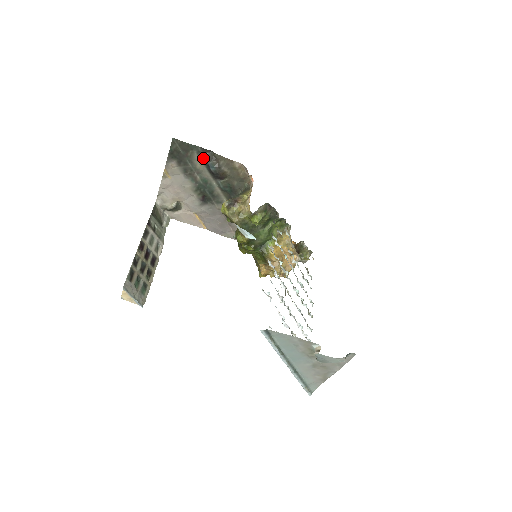
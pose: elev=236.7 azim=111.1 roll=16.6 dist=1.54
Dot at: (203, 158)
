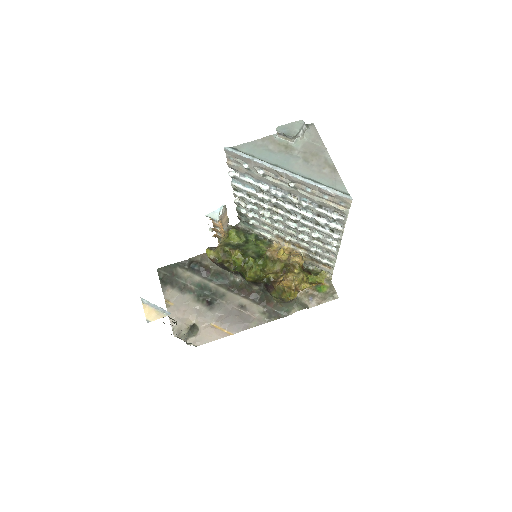
Dot at: (186, 269)
